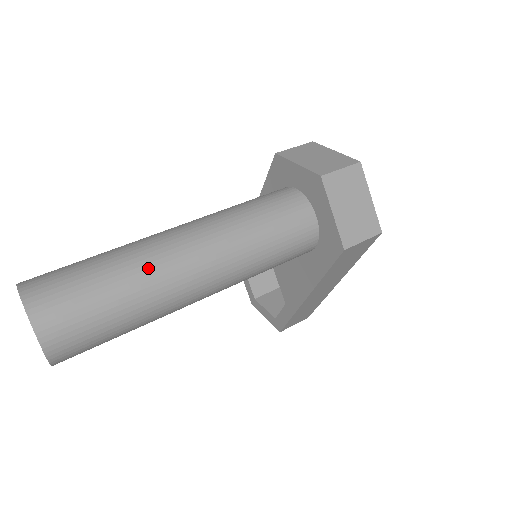
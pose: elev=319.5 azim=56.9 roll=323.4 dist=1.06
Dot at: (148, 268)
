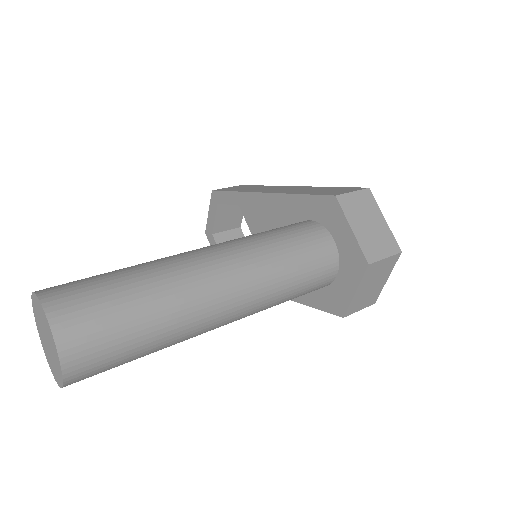
Dot at: (187, 319)
